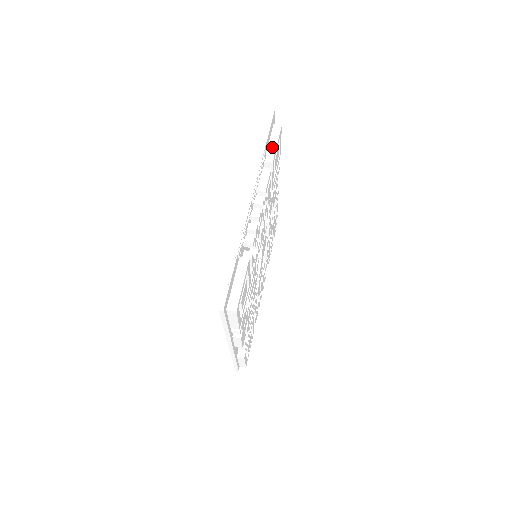
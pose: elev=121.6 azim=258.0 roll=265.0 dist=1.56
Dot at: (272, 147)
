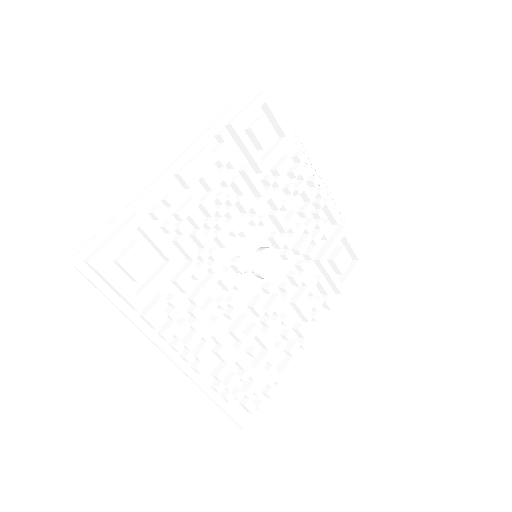
Dot at: occluded
